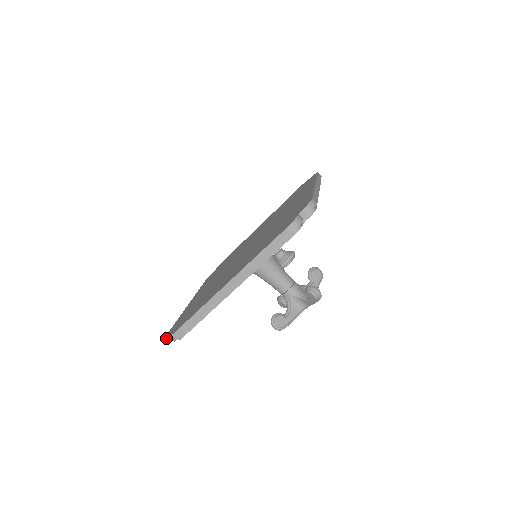
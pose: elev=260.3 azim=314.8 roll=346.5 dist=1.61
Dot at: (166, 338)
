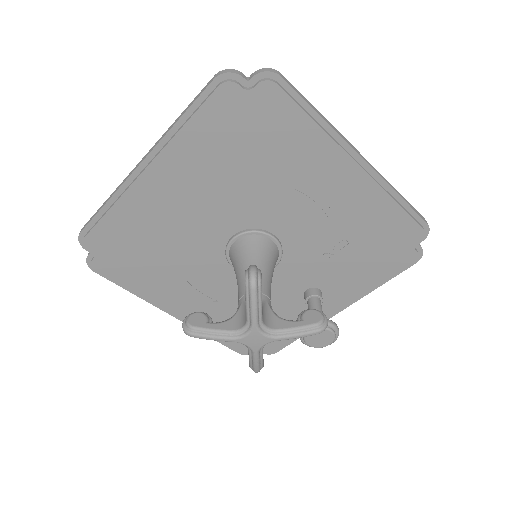
Dot at: occluded
